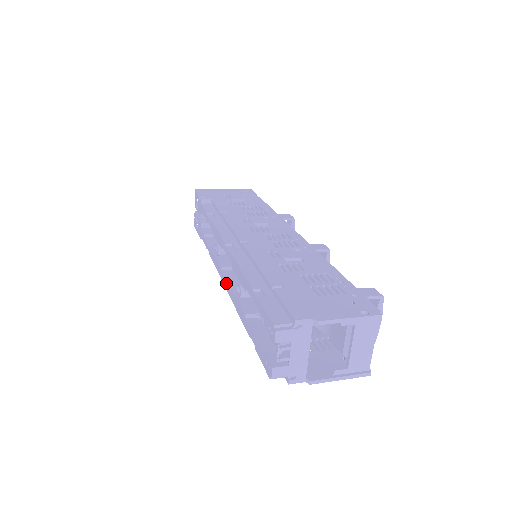
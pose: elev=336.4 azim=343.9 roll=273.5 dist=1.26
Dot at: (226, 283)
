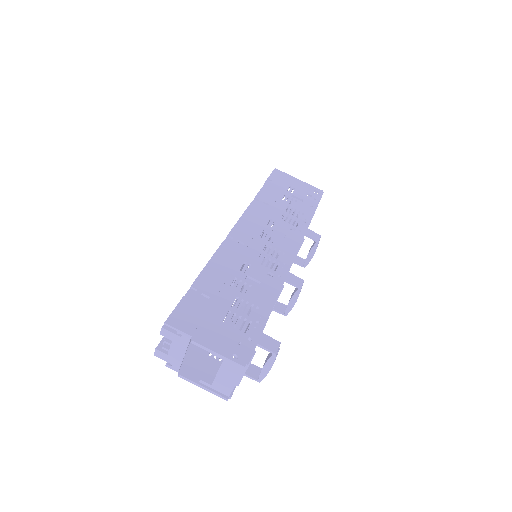
Dot at: occluded
